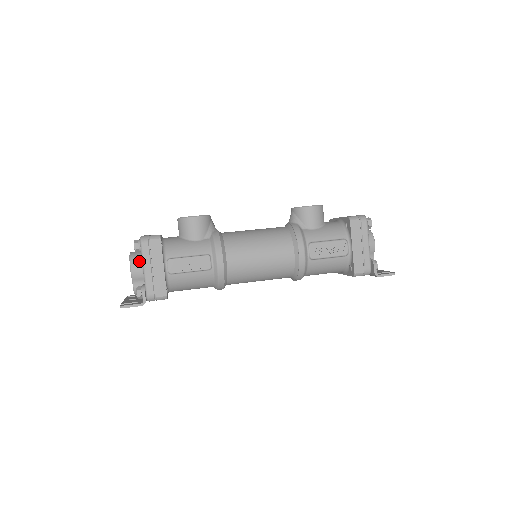
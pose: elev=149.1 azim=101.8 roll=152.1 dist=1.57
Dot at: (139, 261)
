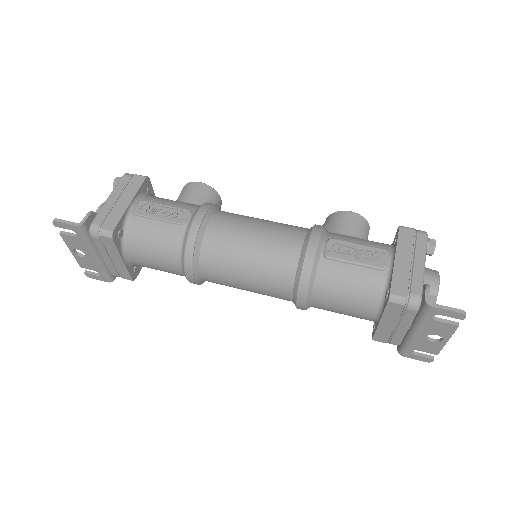
Dot at: occluded
